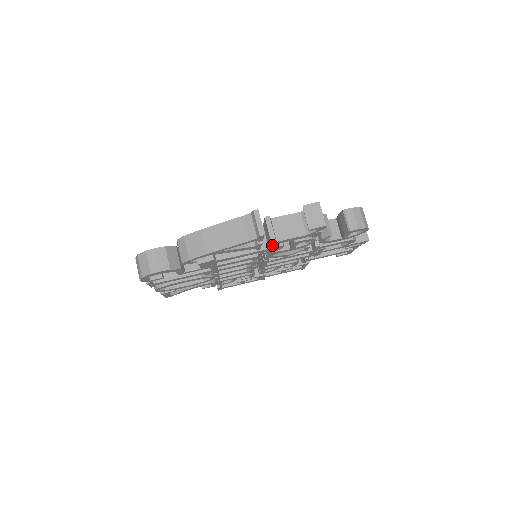
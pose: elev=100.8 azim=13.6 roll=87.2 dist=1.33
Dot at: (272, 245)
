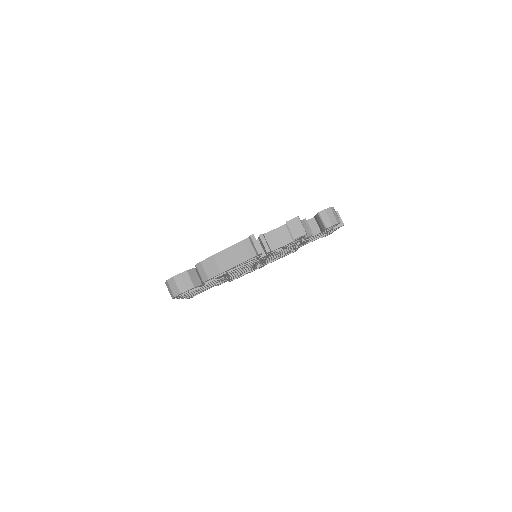
Dot at: (268, 253)
